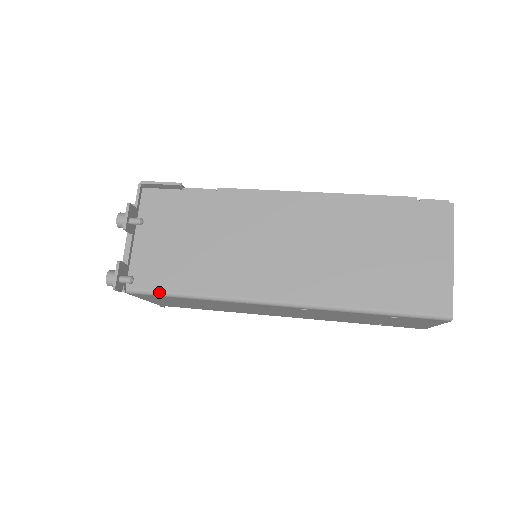
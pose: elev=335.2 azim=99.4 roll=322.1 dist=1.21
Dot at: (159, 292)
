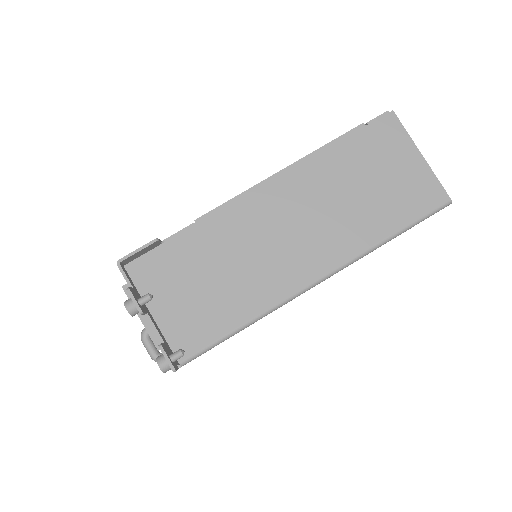
Dot at: (212, 345)
